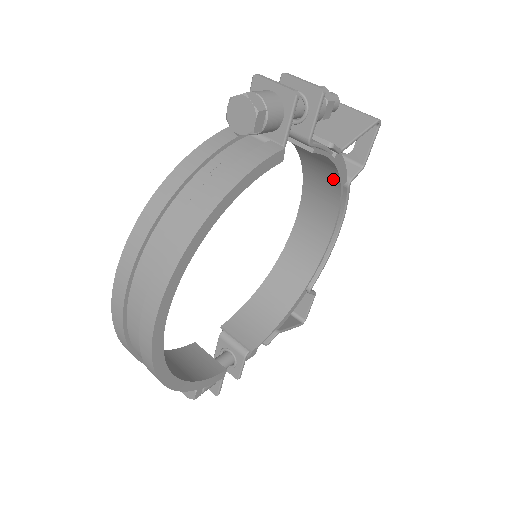
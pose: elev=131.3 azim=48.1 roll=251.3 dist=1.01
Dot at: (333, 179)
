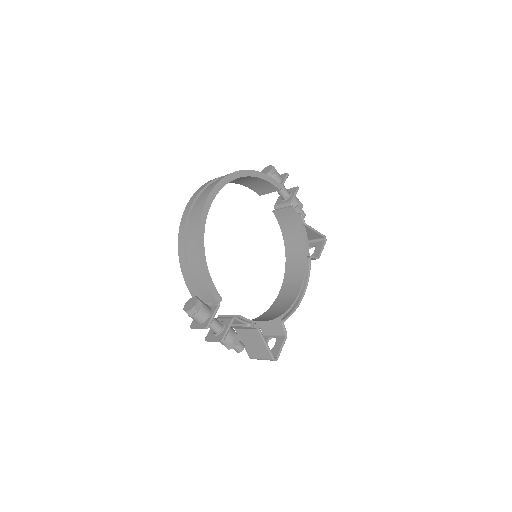
Dot at: (302, 251)
